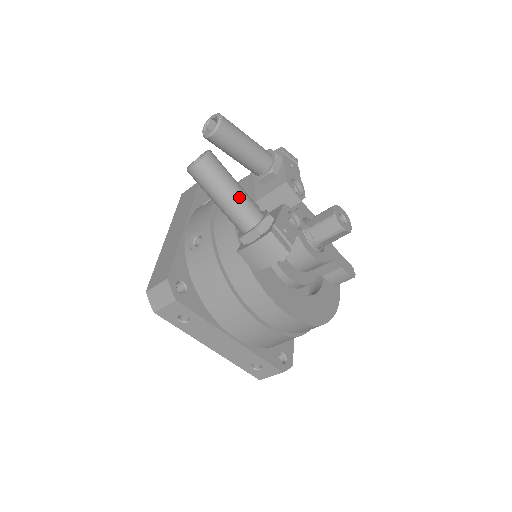
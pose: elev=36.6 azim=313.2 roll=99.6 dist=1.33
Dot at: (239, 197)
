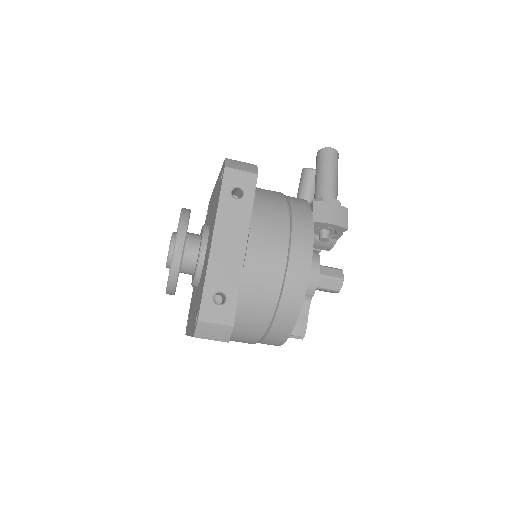
Dot at: occluded
